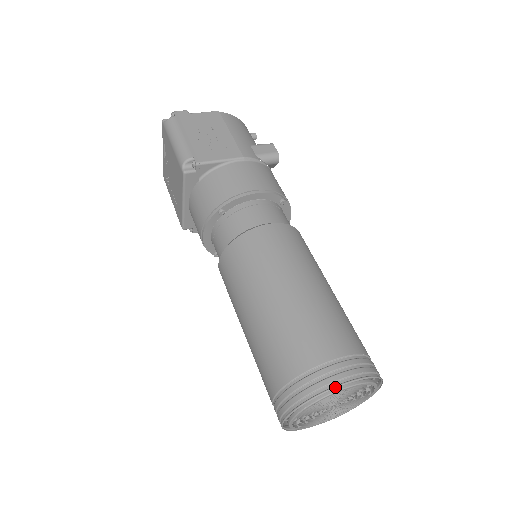
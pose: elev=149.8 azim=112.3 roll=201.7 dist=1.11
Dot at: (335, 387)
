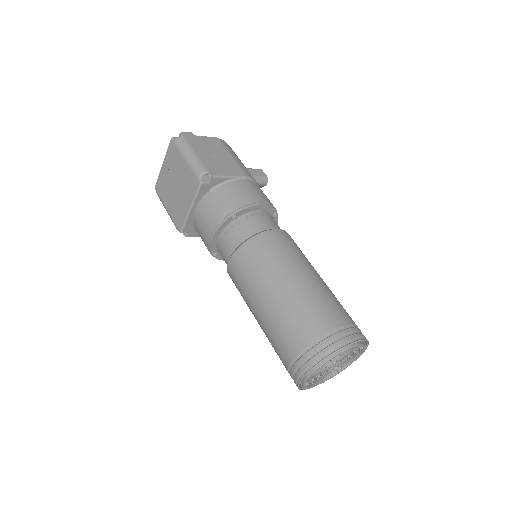
Dot at: (348, 345)
